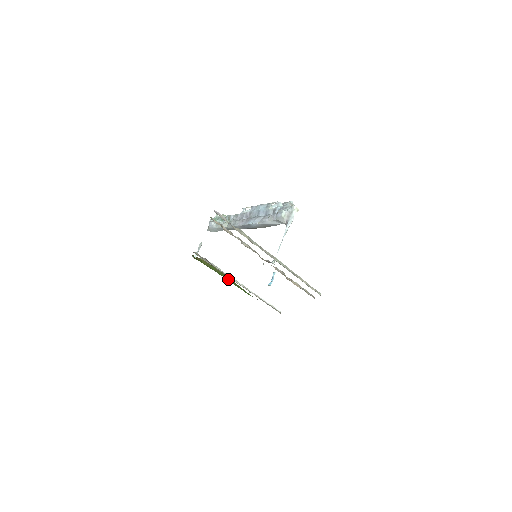
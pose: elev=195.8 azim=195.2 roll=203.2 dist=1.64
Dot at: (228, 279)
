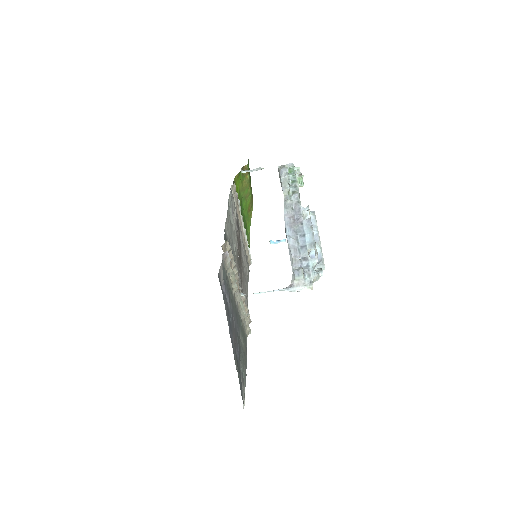
Dot at: (247, 208)
